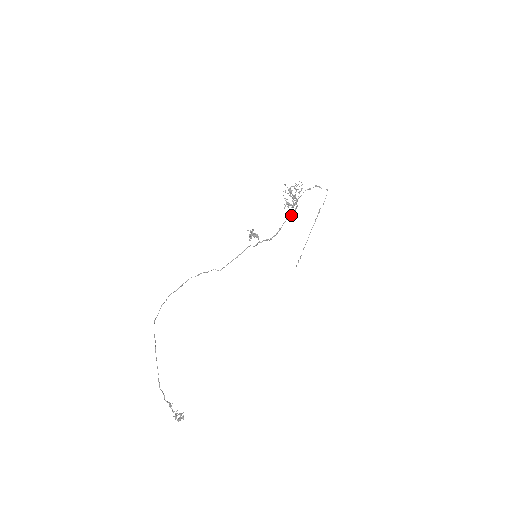
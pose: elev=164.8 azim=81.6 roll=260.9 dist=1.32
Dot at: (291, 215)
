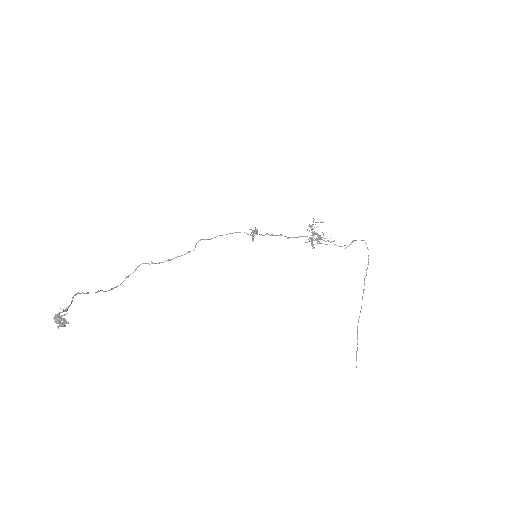
Dot at: occluded
